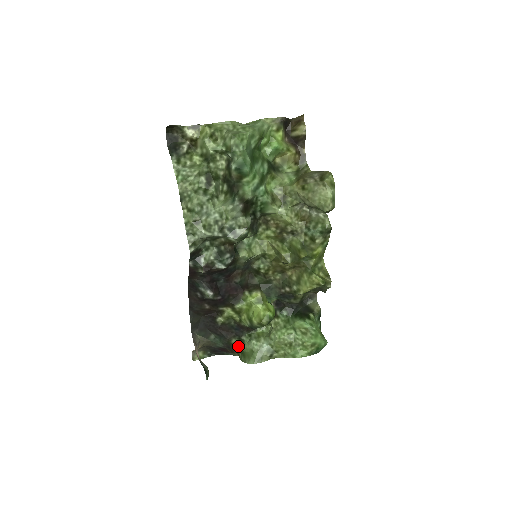
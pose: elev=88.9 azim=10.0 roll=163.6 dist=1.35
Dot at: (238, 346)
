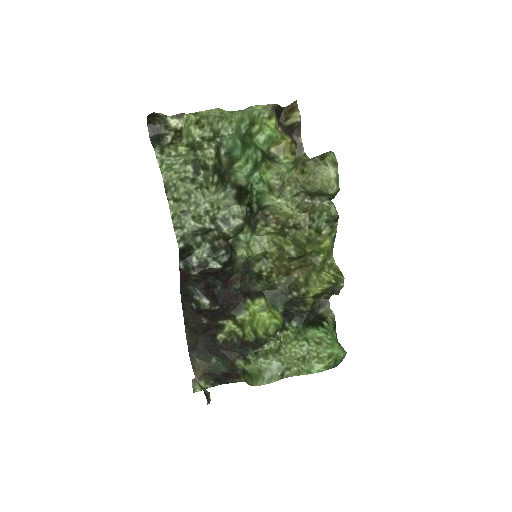
Dot at: (244, 368)
